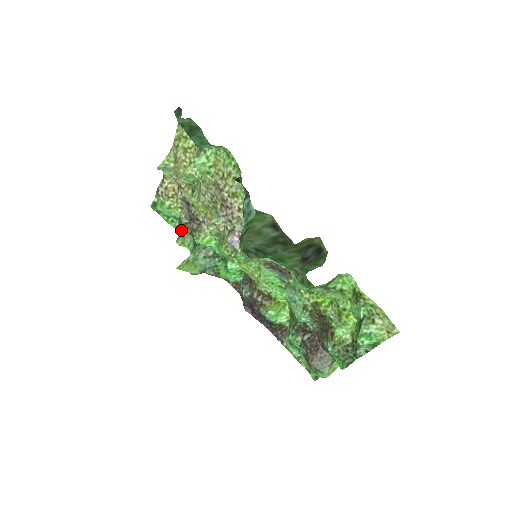
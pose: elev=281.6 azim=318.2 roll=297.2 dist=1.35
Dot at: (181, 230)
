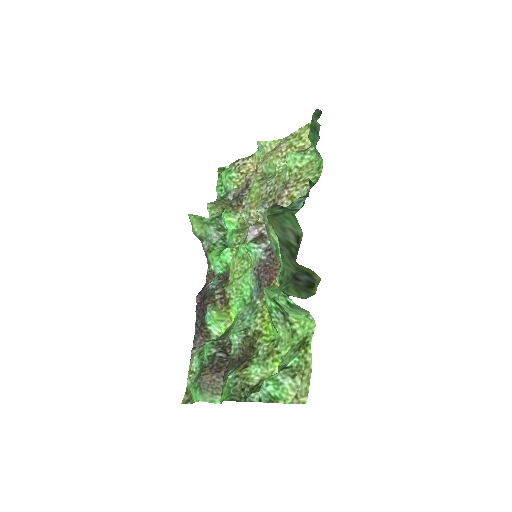
Dot at: (220, 201)
